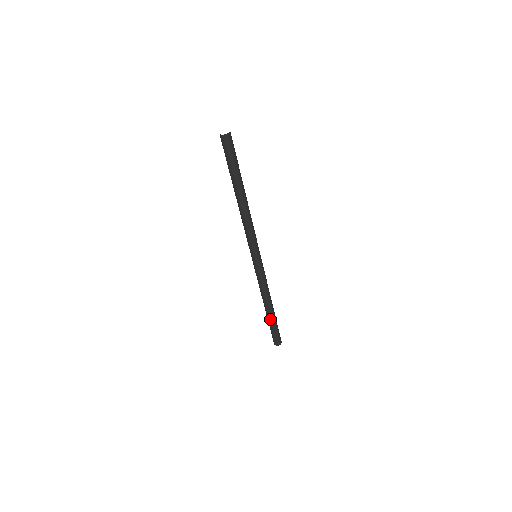
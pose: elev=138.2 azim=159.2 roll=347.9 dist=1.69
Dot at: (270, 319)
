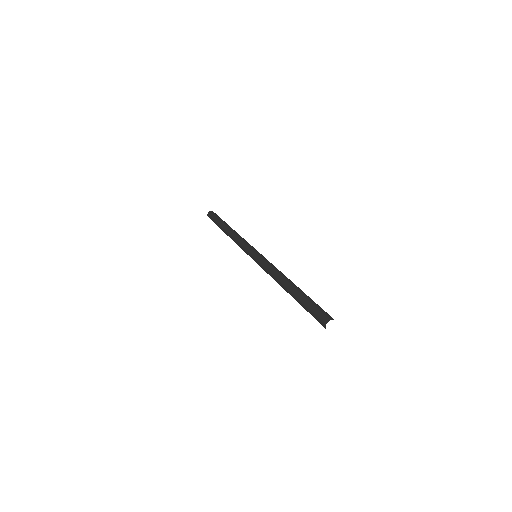
Dot at: (296, 296)
